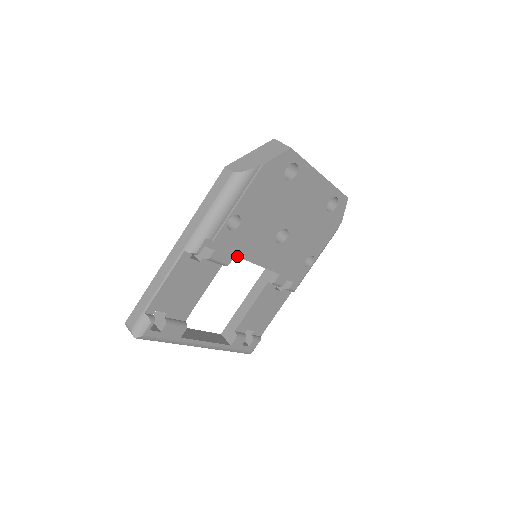
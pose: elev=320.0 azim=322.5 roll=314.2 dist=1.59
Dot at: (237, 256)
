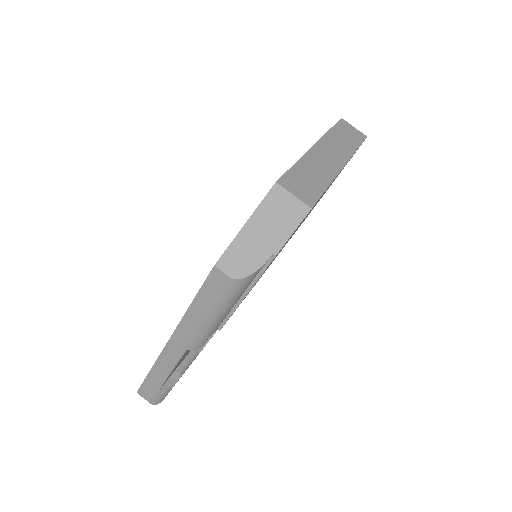
Dot at: occluded
